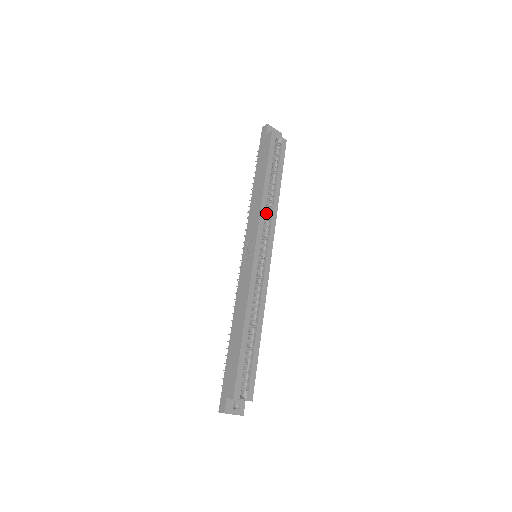
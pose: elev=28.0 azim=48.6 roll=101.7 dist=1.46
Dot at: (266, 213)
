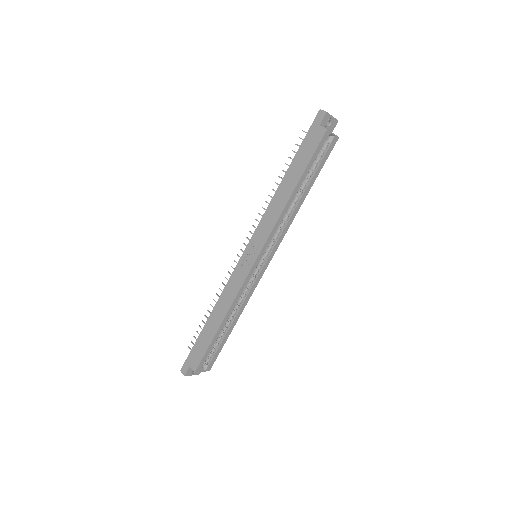
Dot at: occluded
